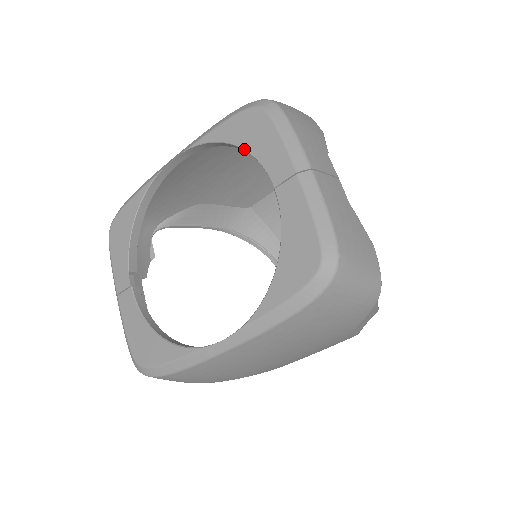
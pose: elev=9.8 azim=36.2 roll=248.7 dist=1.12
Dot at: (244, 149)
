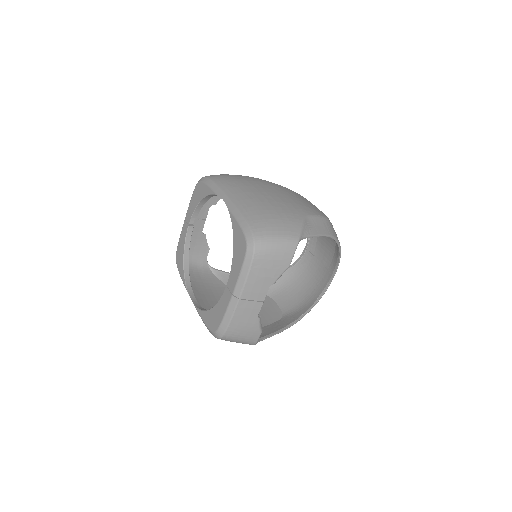
Dot at: (233, 251)
